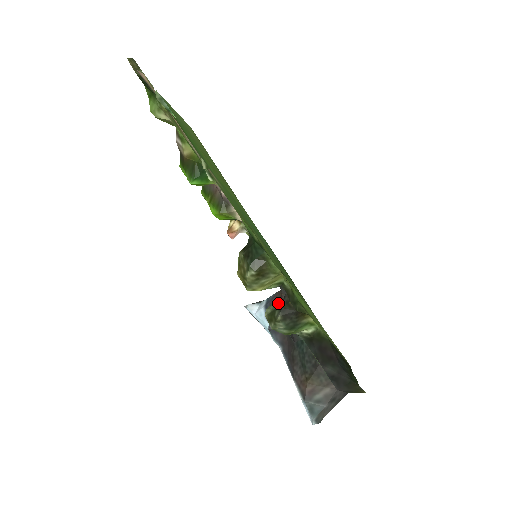
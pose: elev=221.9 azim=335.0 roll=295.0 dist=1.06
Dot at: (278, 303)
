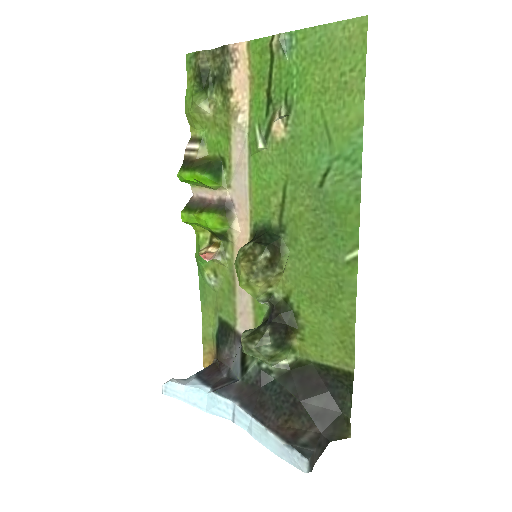
Dot at: occluded
